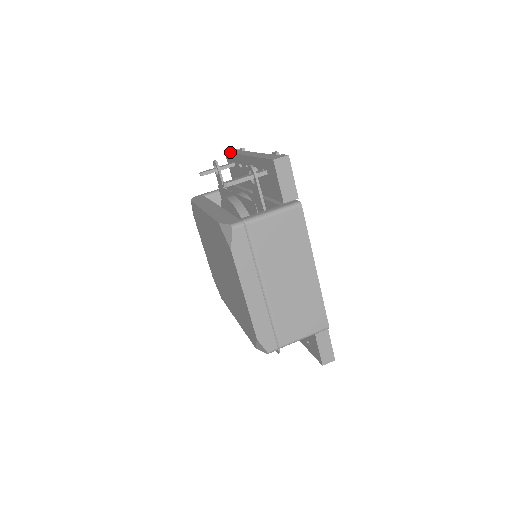
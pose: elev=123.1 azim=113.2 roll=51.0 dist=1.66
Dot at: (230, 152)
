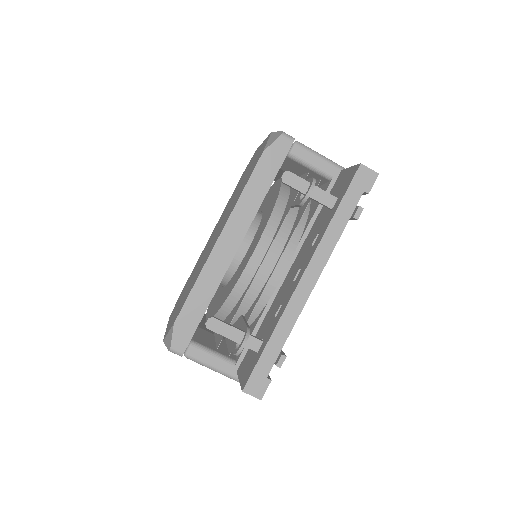
Dot at: (345, 196)
